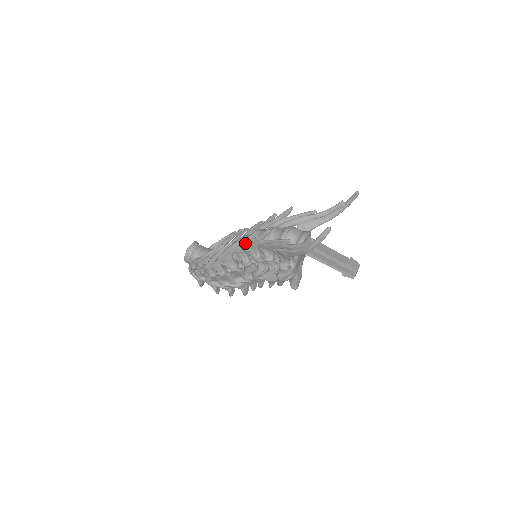
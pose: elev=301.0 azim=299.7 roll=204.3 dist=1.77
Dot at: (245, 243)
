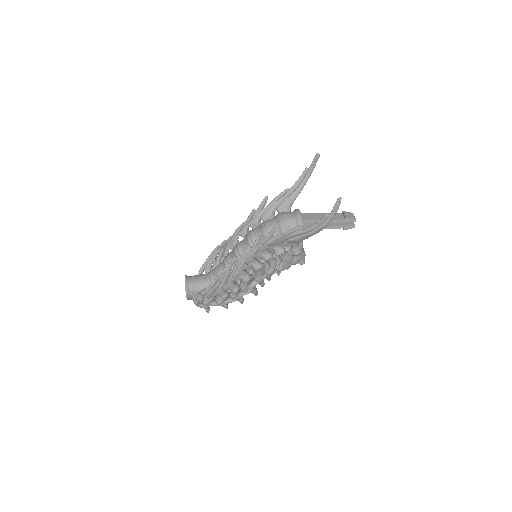
Dot at: (253, 251)
